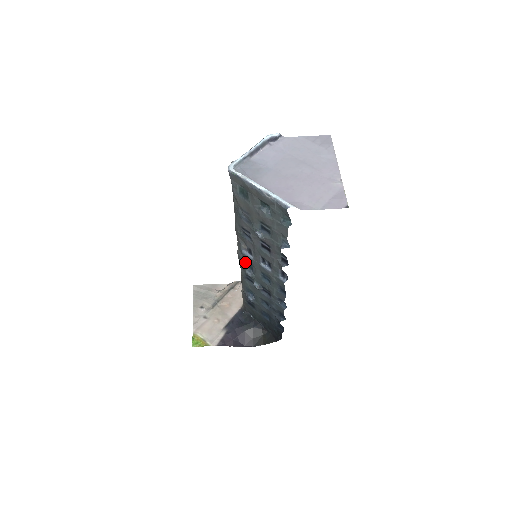
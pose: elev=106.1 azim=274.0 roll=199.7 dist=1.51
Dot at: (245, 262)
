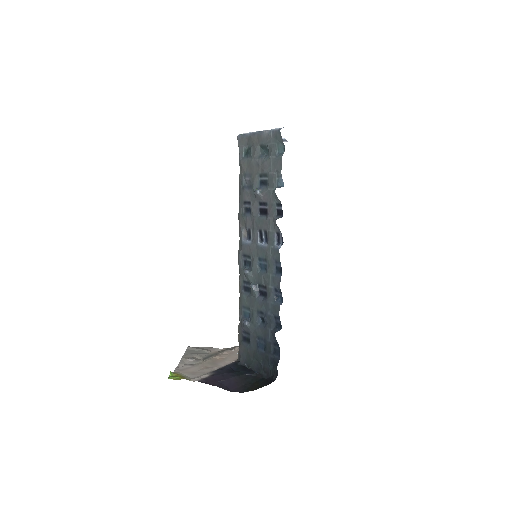
Dot at: (244, 259)
